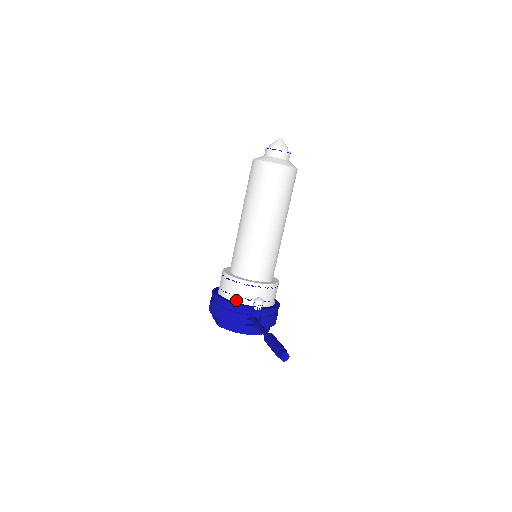
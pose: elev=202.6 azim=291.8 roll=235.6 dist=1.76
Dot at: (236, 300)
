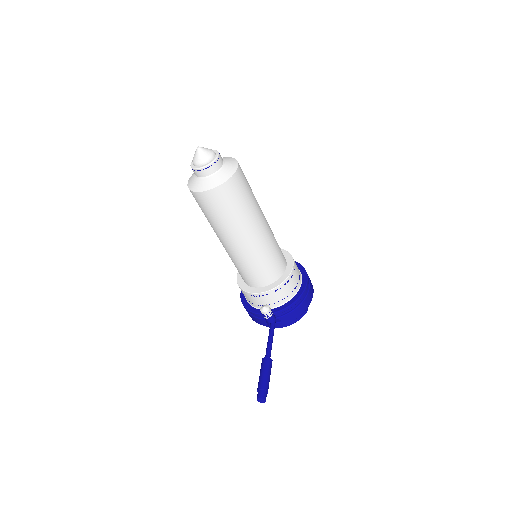
Dot at: (252, 305)
